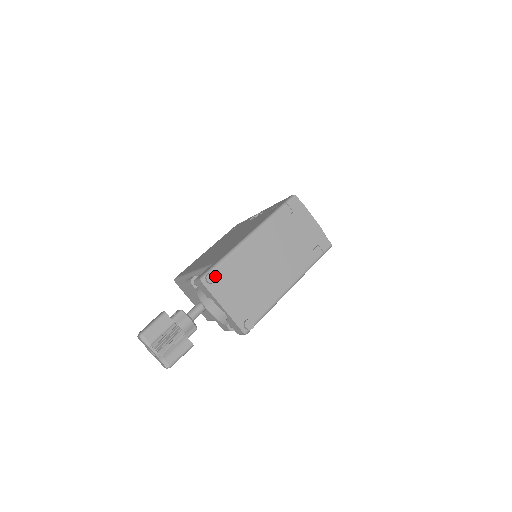
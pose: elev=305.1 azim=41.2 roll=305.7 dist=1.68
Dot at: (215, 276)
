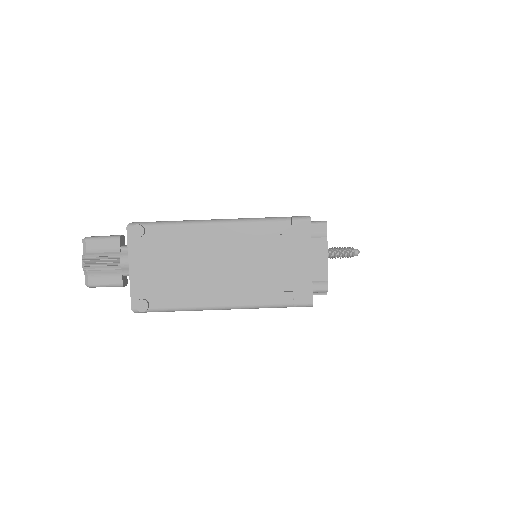
Dot at: (143, 232)
